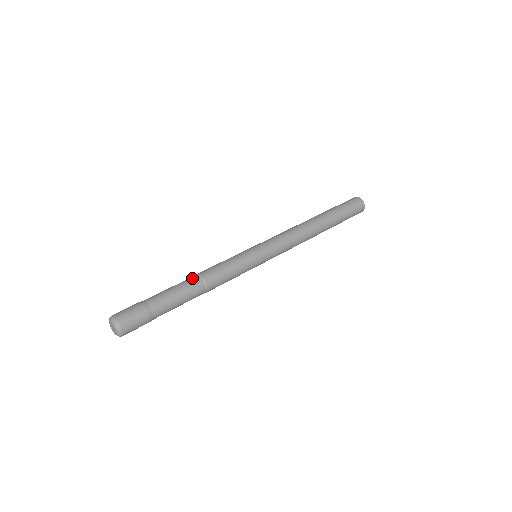
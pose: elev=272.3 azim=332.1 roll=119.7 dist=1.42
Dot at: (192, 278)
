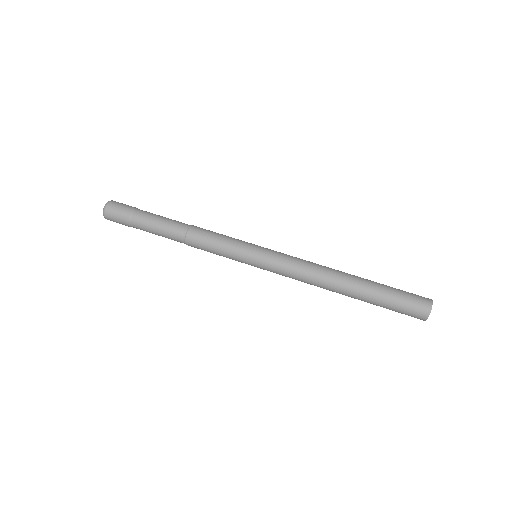
Dot at: occluded
